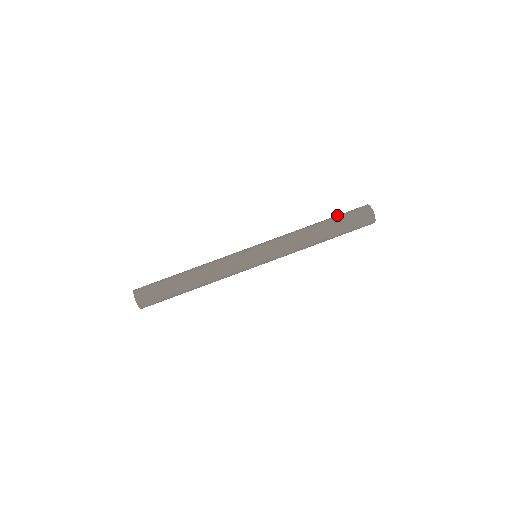
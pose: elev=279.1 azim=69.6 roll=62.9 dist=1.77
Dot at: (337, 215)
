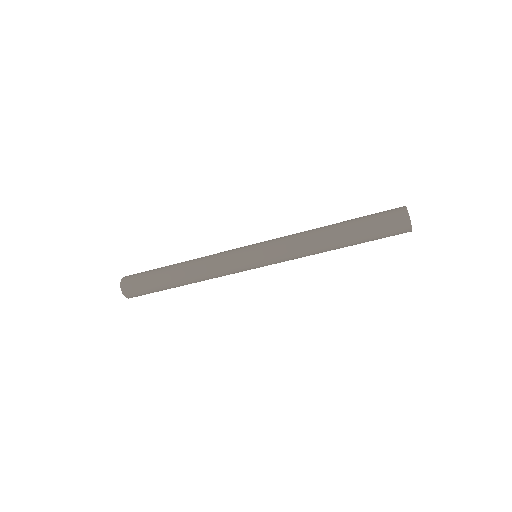
Dot at: (362, 217)
